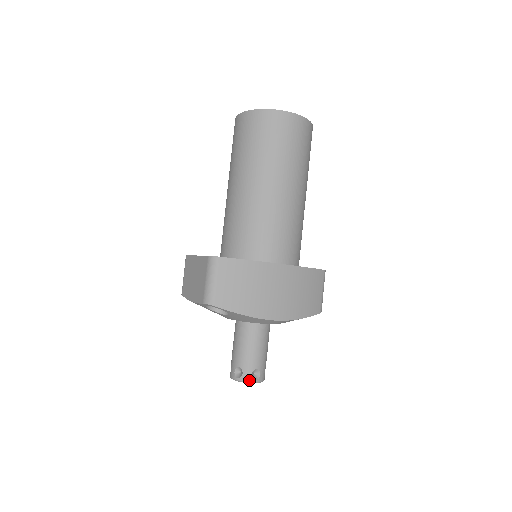
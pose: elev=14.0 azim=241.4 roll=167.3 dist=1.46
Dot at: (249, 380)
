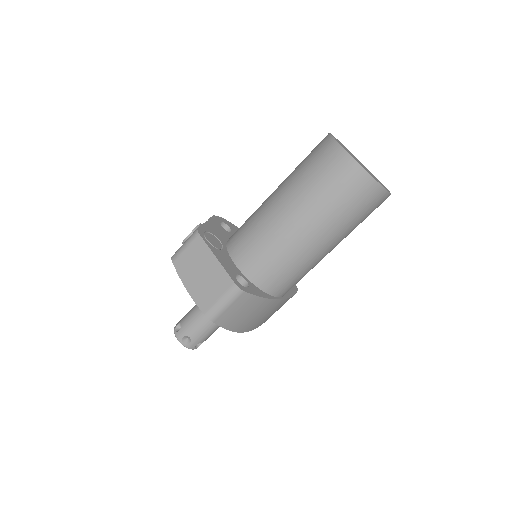
Dot at: (192, 348)
